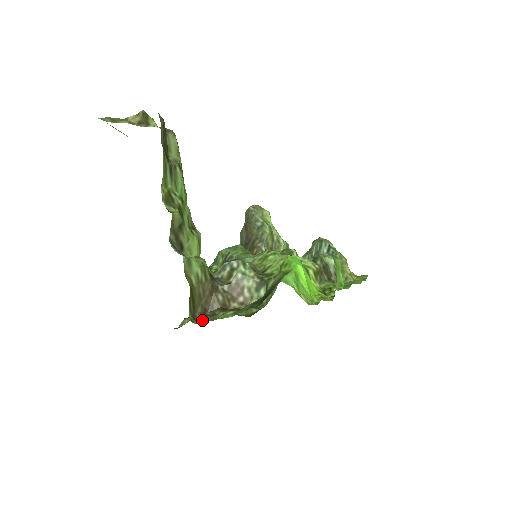
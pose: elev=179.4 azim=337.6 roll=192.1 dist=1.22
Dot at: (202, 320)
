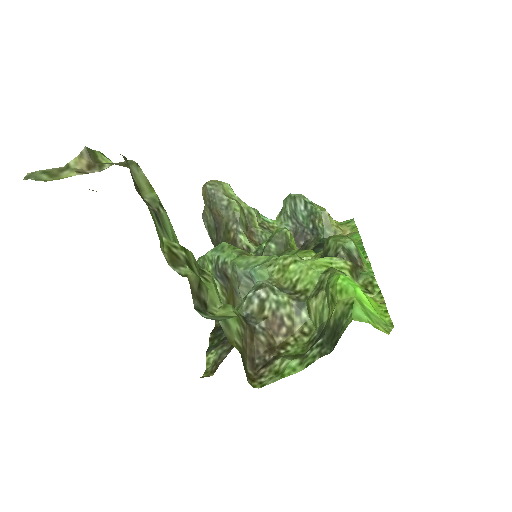
Dot at: (258, 375)
